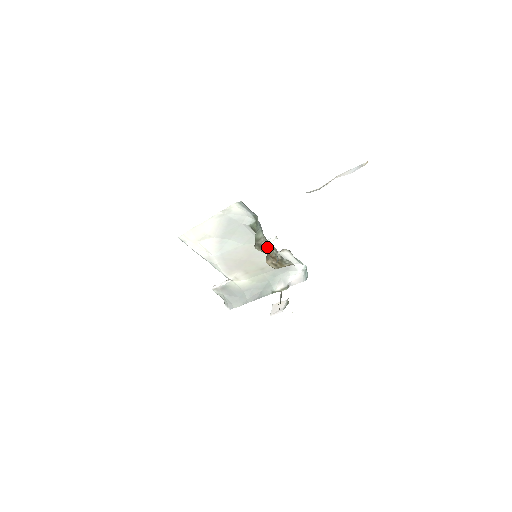
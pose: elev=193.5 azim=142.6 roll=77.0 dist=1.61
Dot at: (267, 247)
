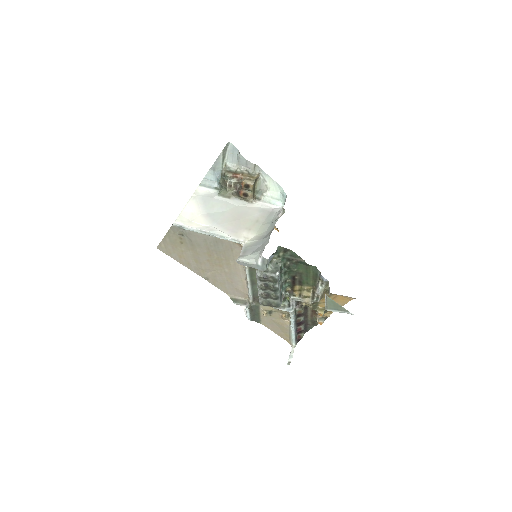
Dot at: (233, 172)
